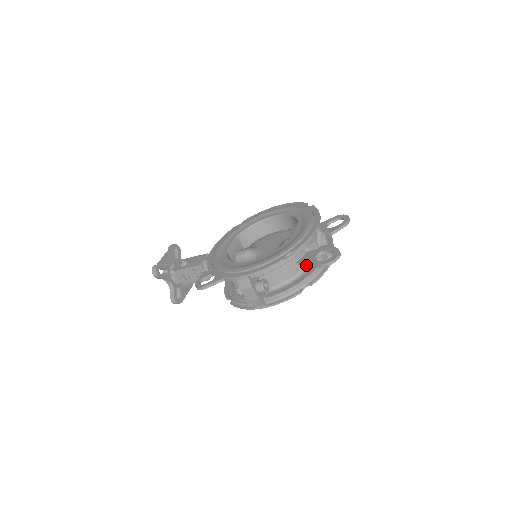
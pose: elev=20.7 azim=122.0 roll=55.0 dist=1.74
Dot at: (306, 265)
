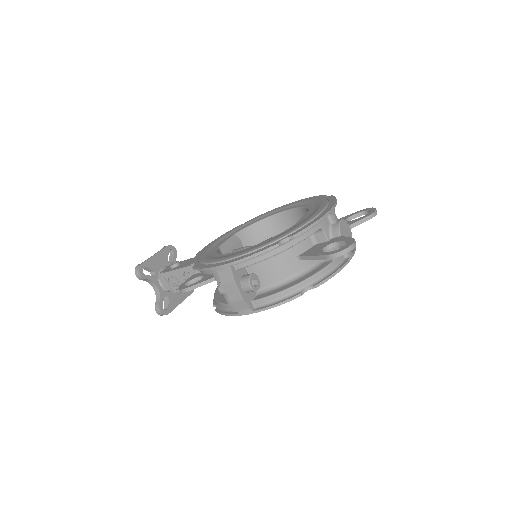
Dot at: (310, 259)
